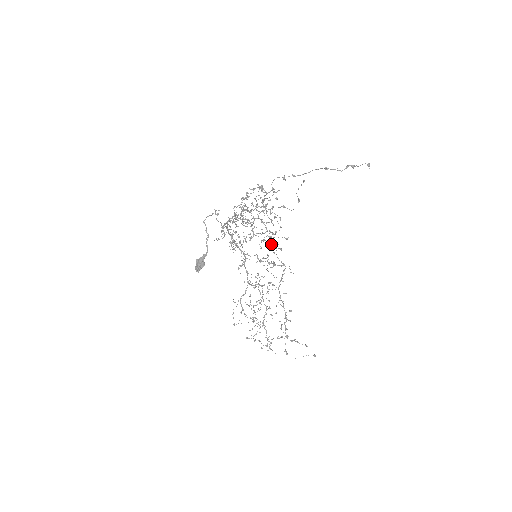
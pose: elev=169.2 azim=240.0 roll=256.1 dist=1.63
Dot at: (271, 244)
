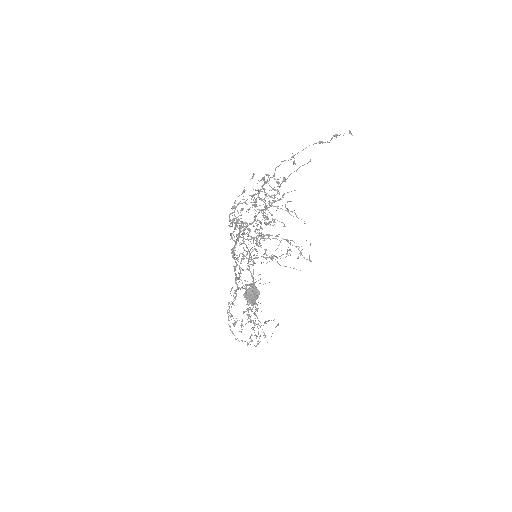
Dot at: occluded
